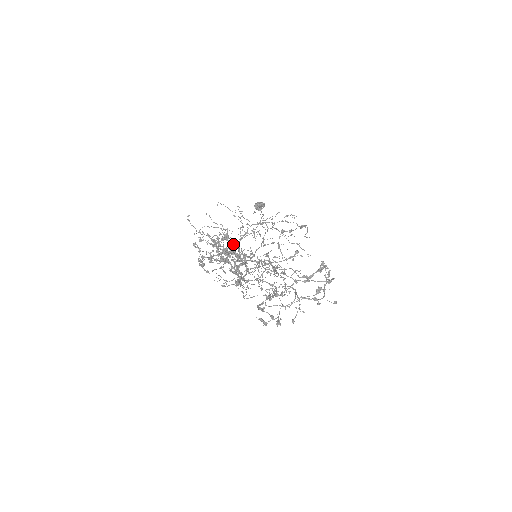
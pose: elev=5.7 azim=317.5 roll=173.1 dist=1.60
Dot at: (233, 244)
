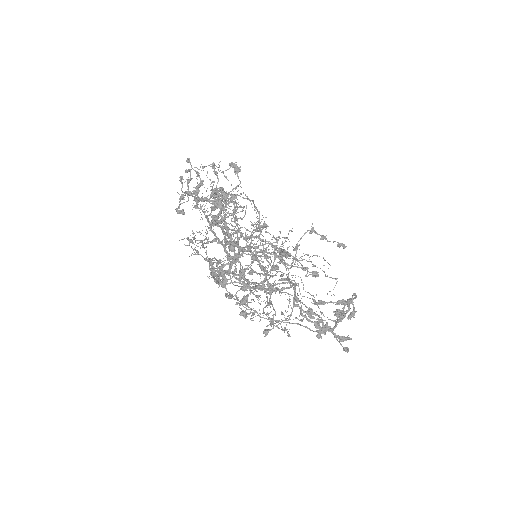
Dot at: (236, 216)
